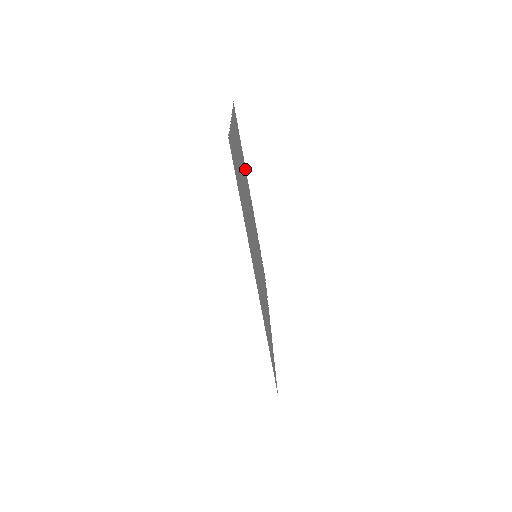
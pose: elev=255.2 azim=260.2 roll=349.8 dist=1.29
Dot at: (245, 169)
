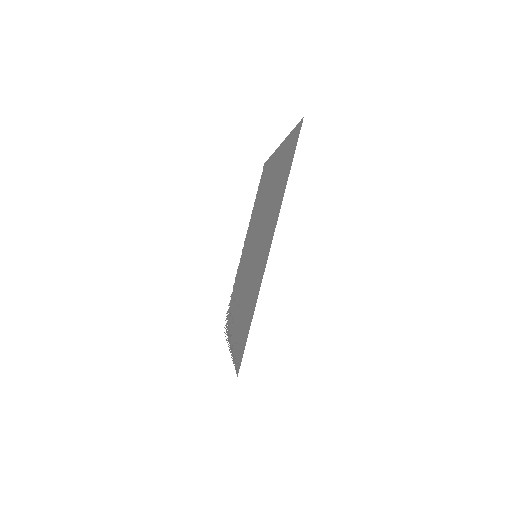
Dot at: (252, 215)
